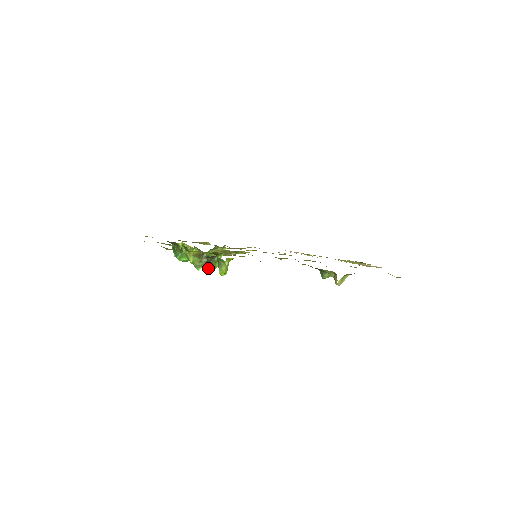
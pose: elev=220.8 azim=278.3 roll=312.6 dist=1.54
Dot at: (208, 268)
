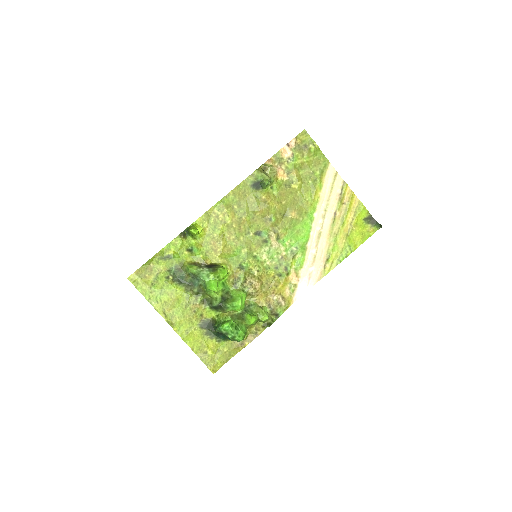
Dot at: (215, 274)
